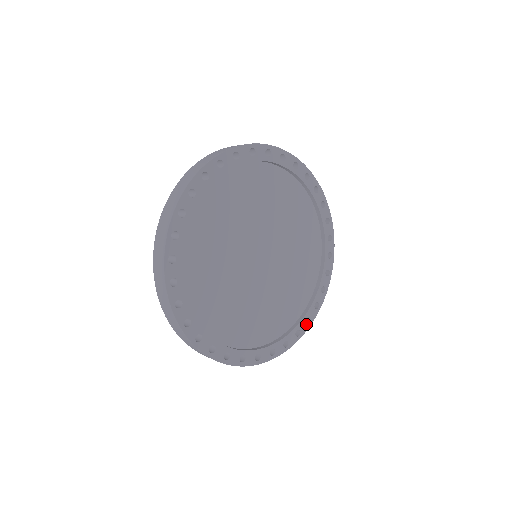
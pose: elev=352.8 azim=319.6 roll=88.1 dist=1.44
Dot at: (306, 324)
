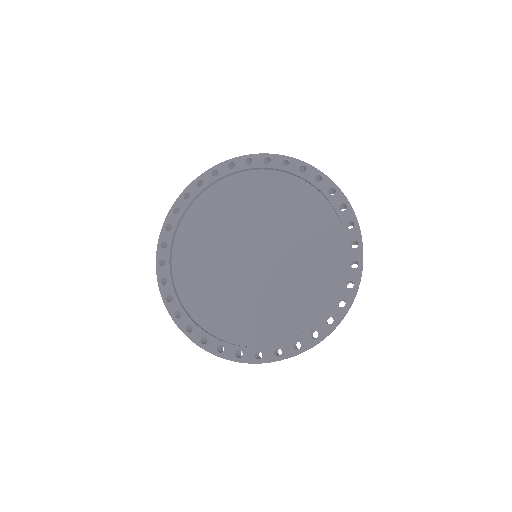
Dot at: (349, 290)
